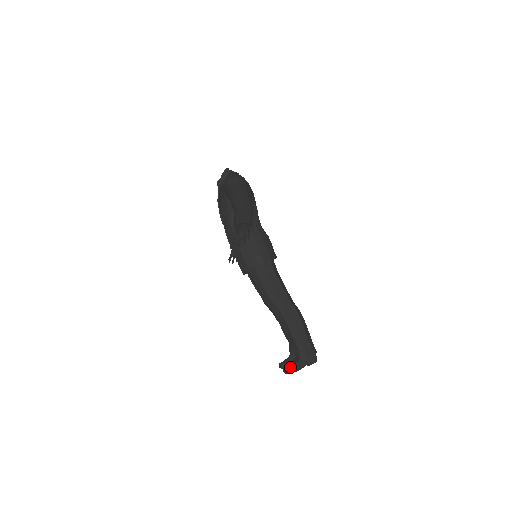
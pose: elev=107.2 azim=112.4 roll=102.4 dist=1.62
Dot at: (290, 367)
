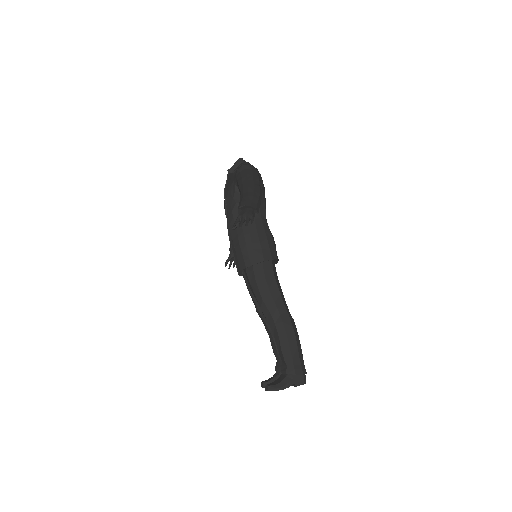
Dot at: (274, 384)
